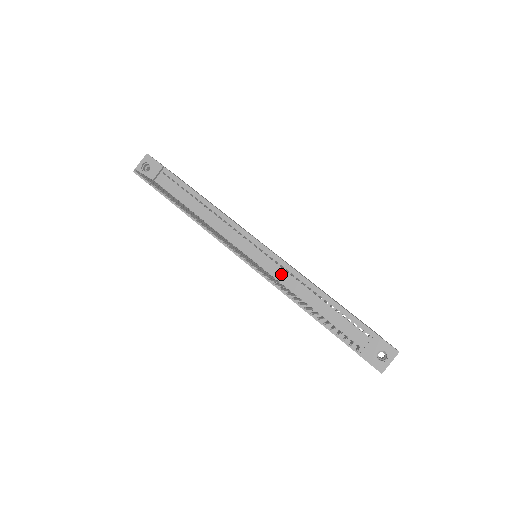
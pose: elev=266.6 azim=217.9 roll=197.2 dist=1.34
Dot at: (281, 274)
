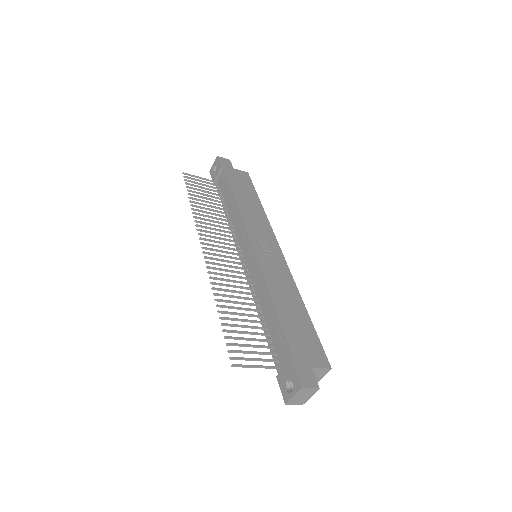
Dot at: (255, 277)
